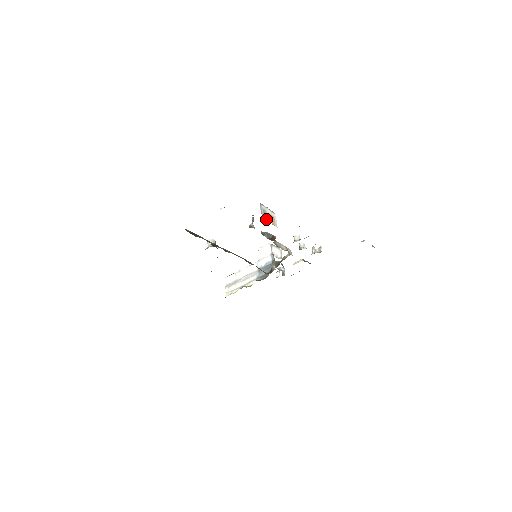
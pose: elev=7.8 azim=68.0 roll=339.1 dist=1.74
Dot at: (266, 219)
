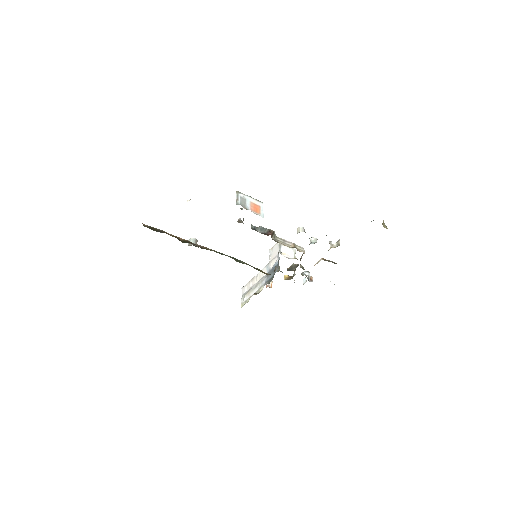
Dot at: occluded
